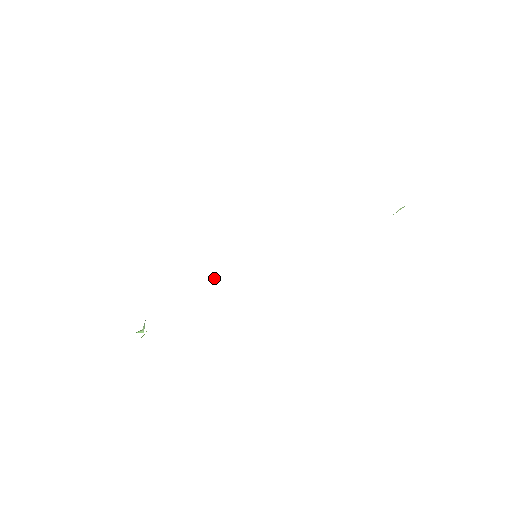
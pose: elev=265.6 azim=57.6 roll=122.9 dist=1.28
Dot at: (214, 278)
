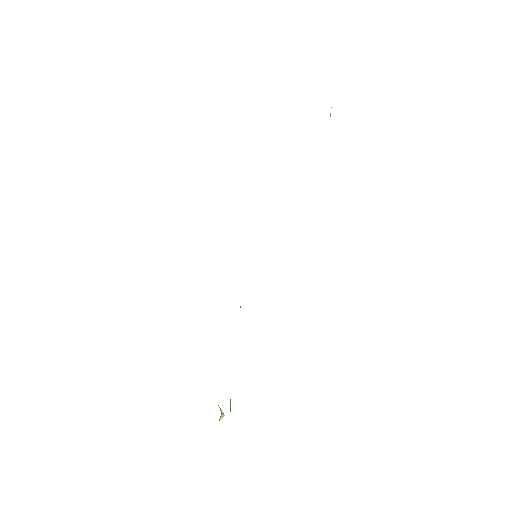
Dot at: (240, 307)
